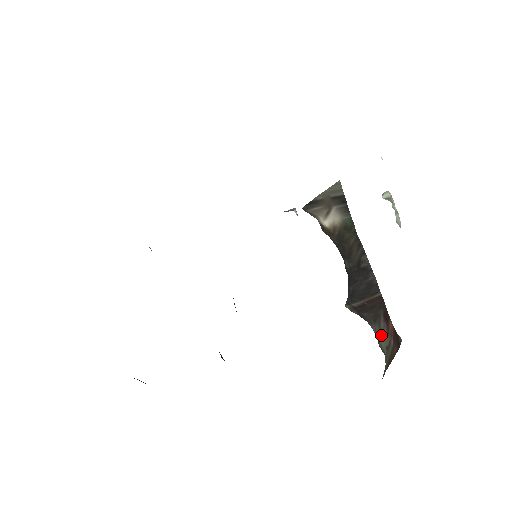
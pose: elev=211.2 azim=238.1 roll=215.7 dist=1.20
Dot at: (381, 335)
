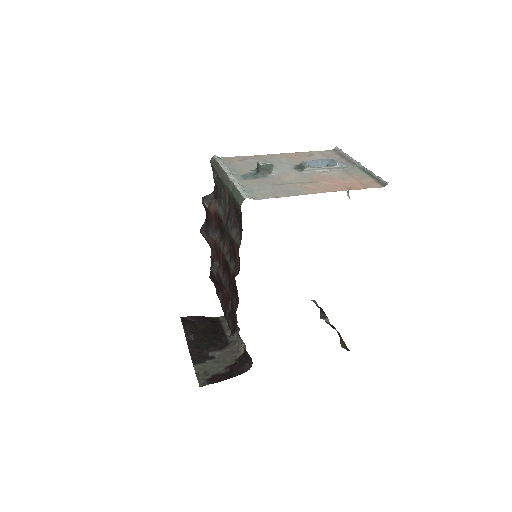
Dot at: occluded
